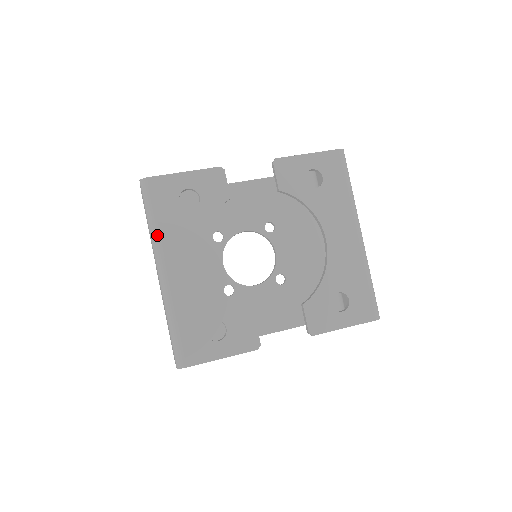
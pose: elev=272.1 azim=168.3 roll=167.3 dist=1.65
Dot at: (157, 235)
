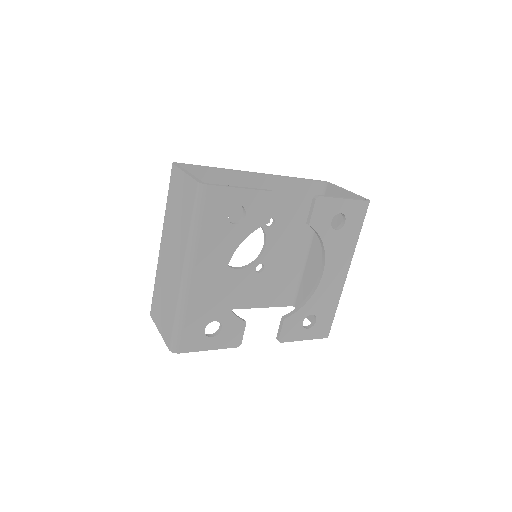
Dot at: (197, 241)
